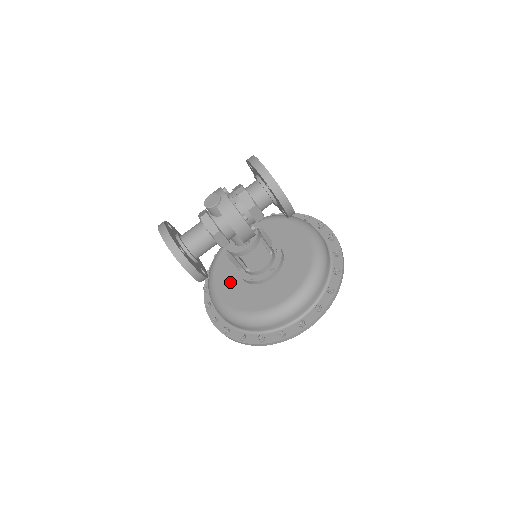
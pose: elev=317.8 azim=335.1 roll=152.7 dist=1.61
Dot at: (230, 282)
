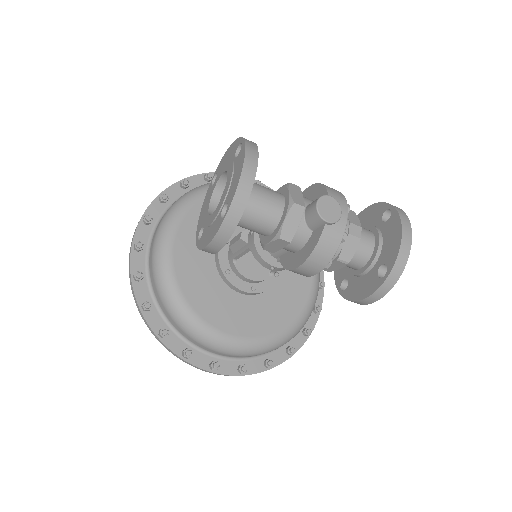
Dot at: occluded
